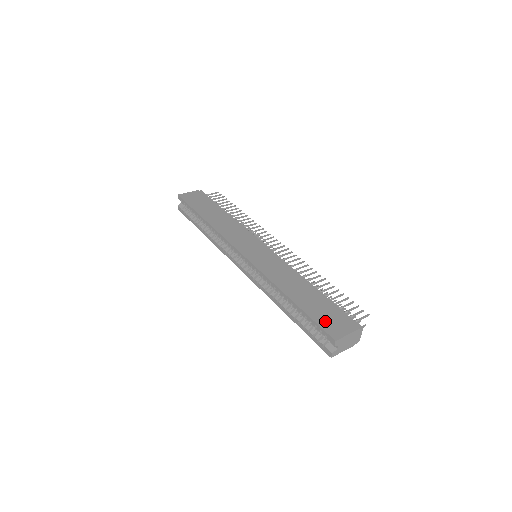
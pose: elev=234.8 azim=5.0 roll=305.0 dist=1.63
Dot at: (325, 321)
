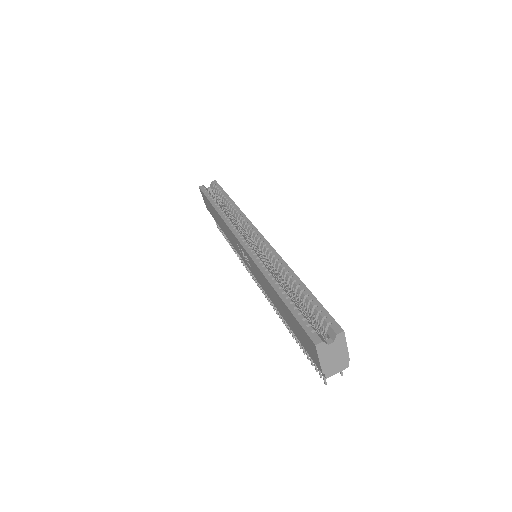
Dot at: occluded
